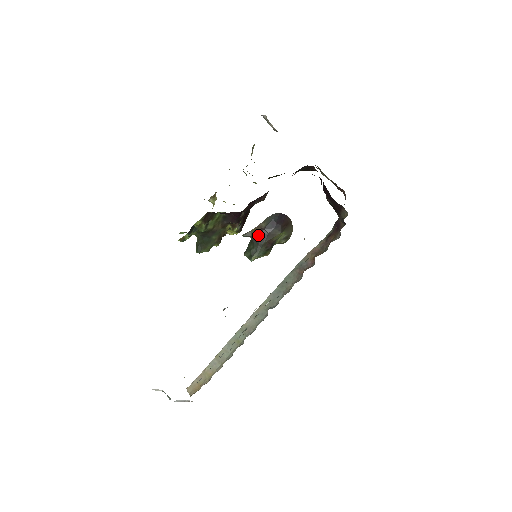
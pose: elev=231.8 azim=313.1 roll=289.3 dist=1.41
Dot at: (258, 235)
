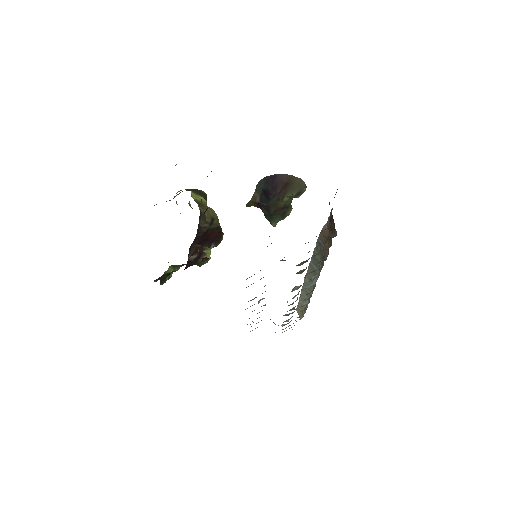
Dot at: (259, 207)
